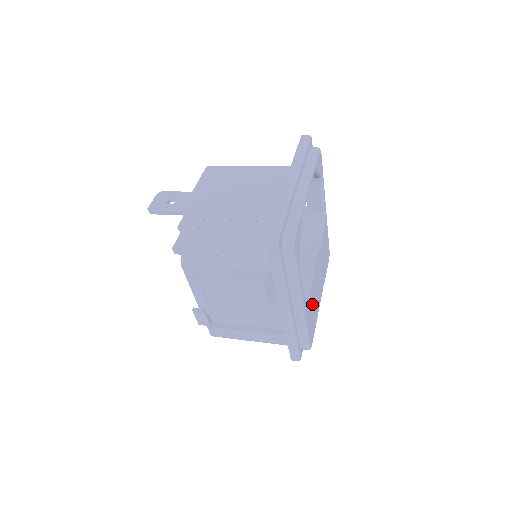
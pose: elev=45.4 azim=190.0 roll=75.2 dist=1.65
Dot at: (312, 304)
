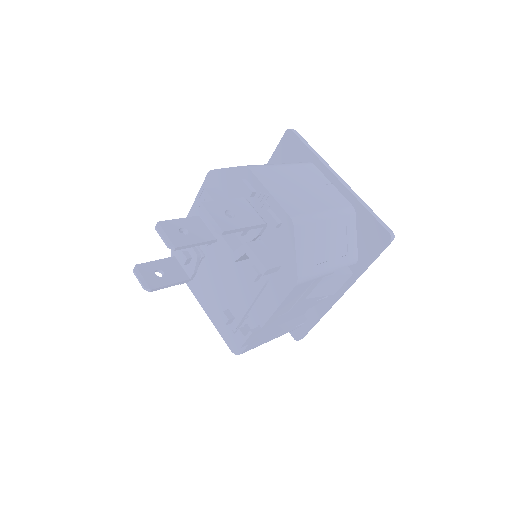
Dot at: occluded
